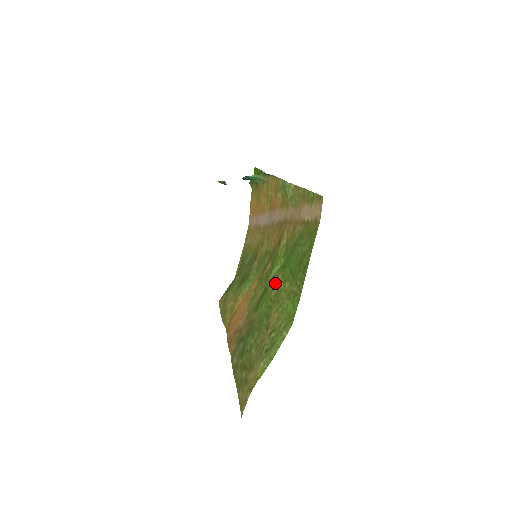
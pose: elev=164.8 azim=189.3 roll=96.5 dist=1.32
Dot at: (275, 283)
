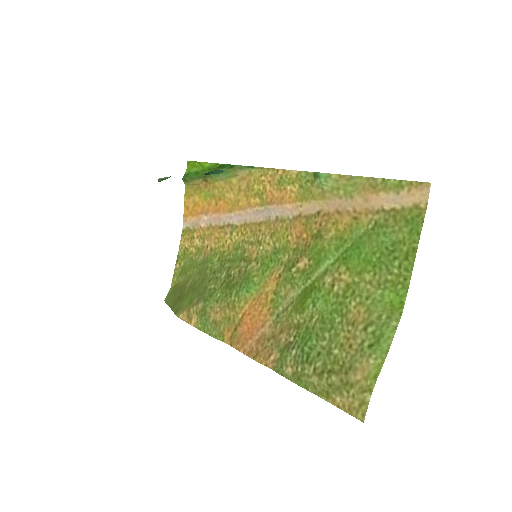
Dot at: (335, 278)
